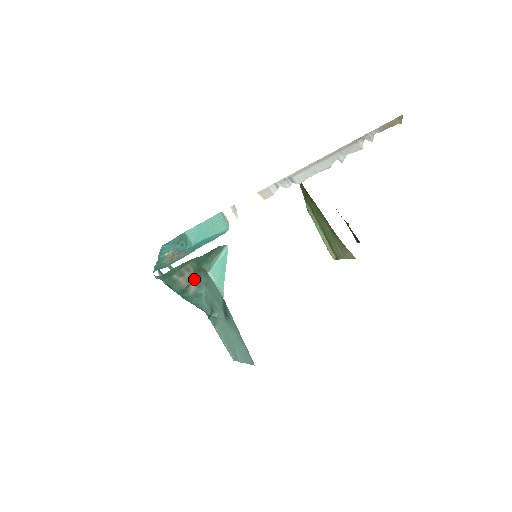
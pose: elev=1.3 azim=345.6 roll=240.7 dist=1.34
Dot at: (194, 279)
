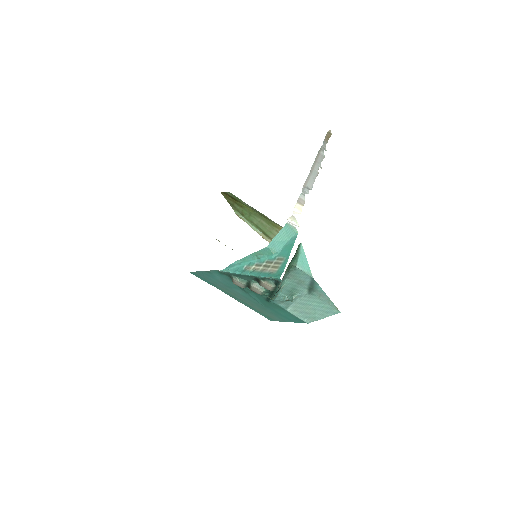
Dot at: occluded
